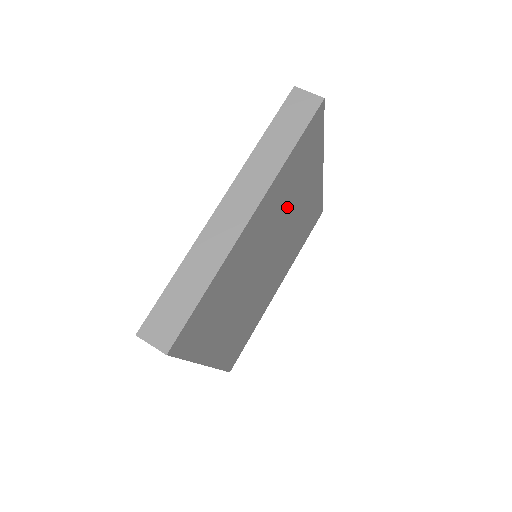
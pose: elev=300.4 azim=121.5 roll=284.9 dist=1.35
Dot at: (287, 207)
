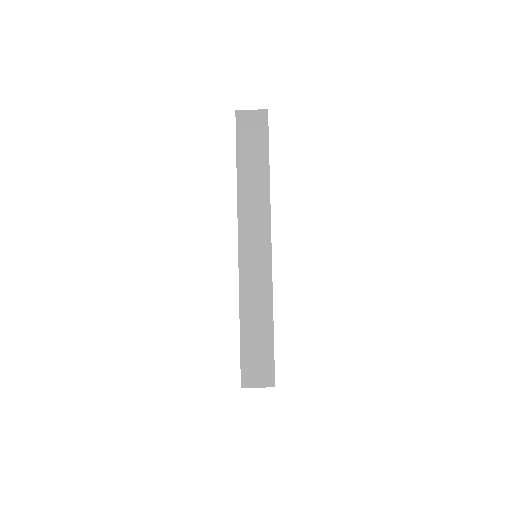
Dot at: occluded
